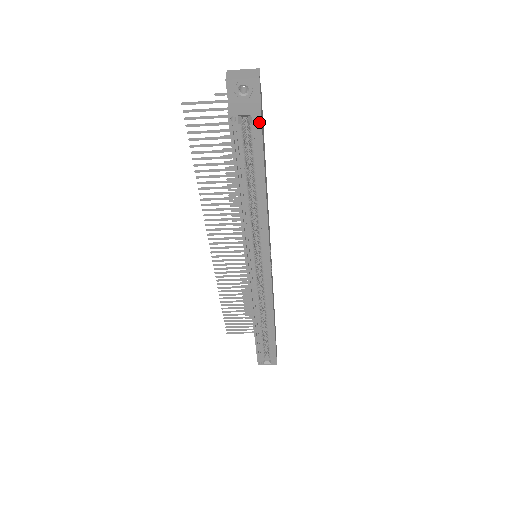
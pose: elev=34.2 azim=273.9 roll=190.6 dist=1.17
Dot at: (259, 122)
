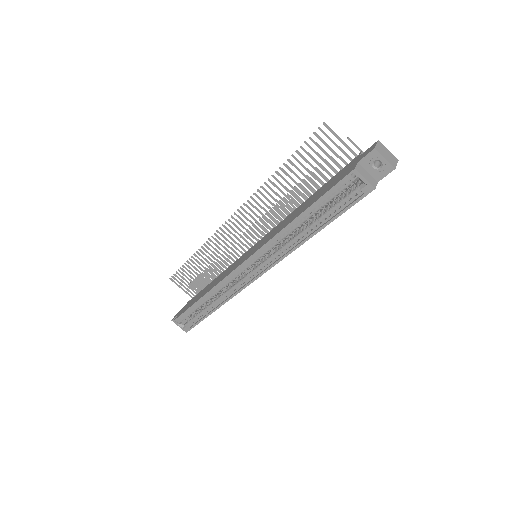
Dot at: (366, 193)
